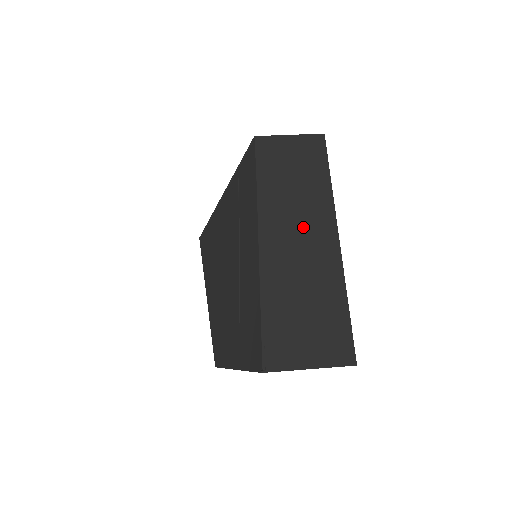
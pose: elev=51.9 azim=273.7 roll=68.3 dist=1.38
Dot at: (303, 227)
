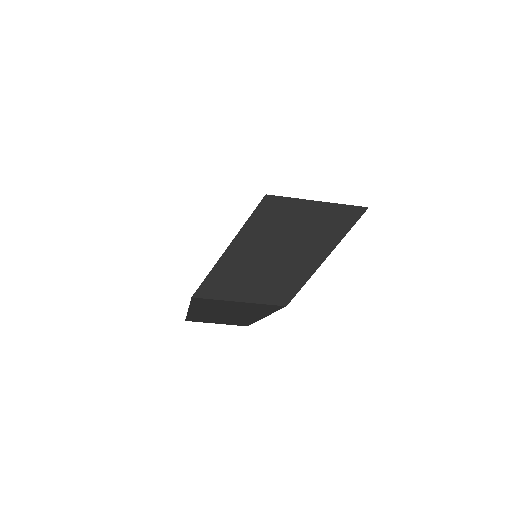
Dot at: occluded
